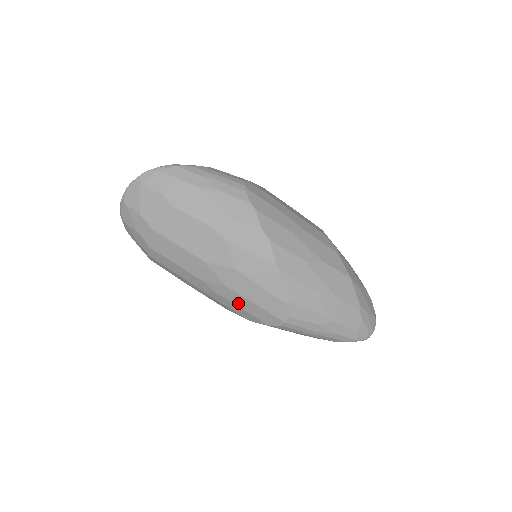
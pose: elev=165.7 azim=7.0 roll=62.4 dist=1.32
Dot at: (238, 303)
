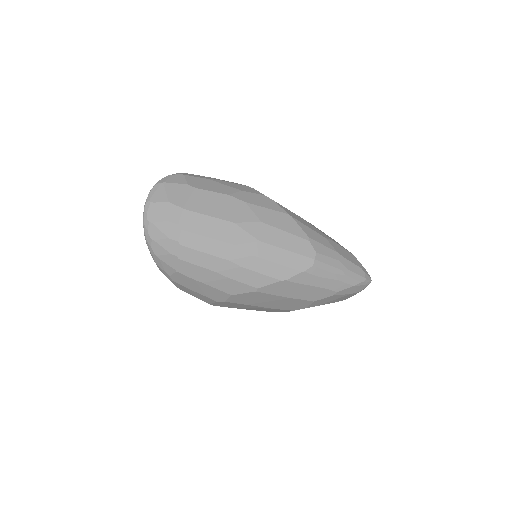
Dot at: (272, 257)
